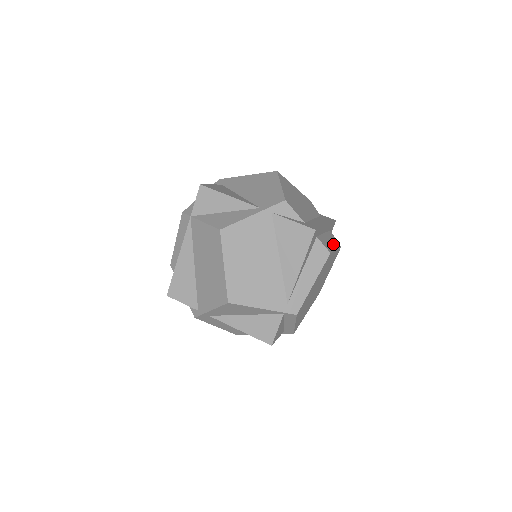
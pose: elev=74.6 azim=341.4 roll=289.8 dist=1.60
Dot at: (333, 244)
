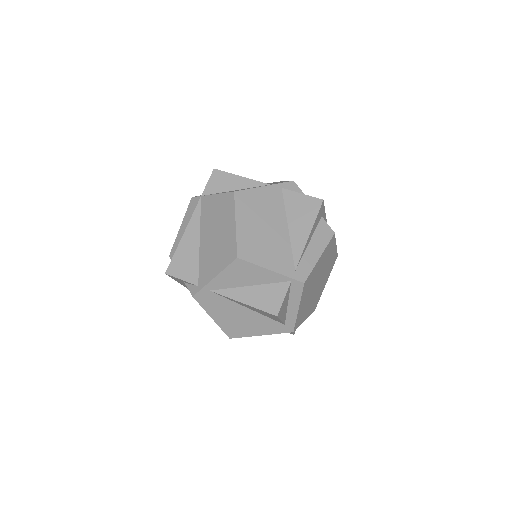
Dot at: occluded
